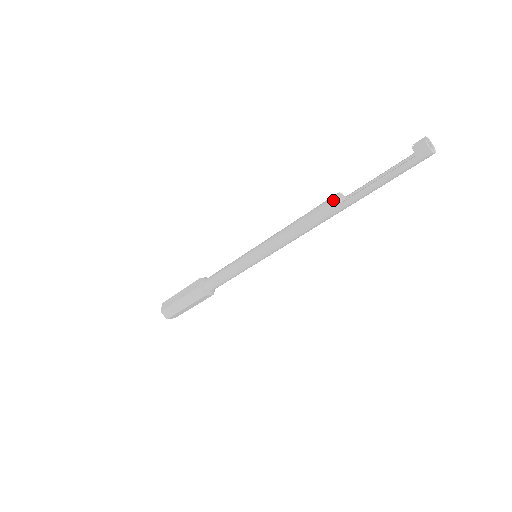
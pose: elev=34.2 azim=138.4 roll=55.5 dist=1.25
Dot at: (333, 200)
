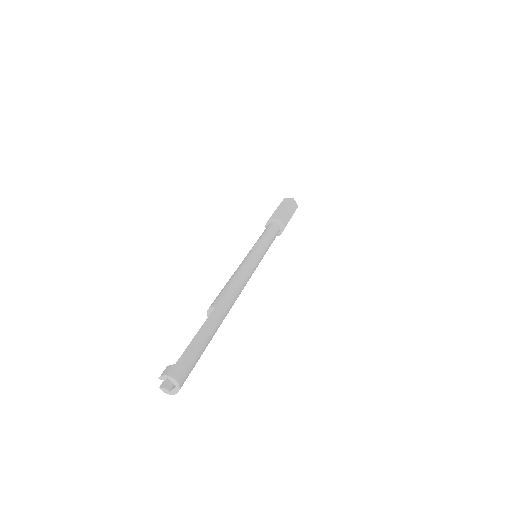
Dot at: occluded
